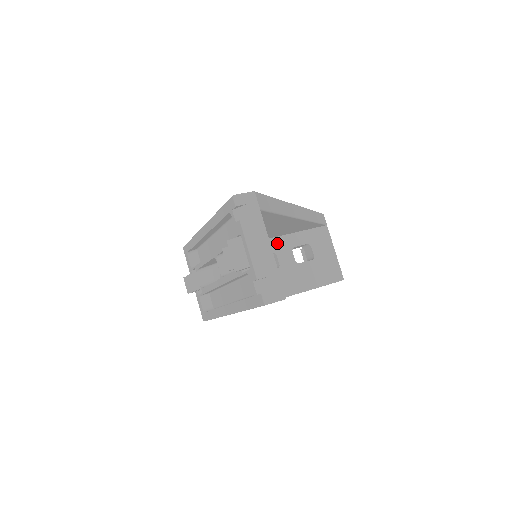
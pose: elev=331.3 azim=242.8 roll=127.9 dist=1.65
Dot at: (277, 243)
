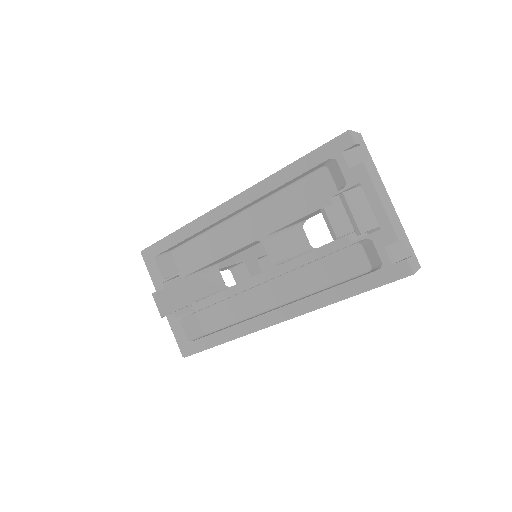
Dot at: (244, 251)
